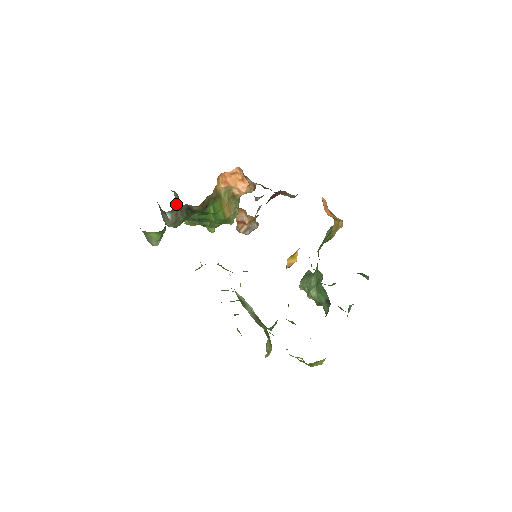
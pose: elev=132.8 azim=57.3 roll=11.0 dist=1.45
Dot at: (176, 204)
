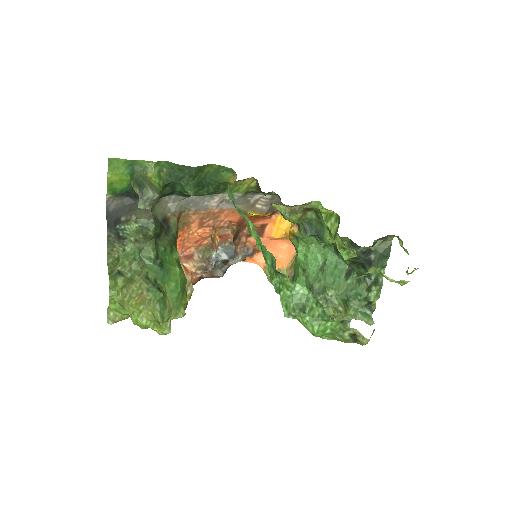
Dot at: (111, 272)
